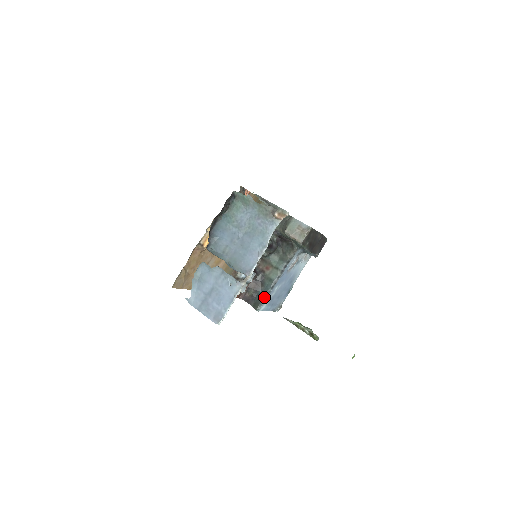
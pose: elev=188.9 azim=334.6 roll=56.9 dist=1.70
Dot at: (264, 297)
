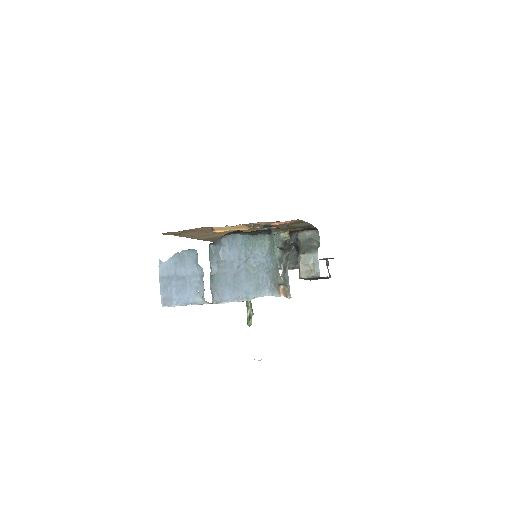
Dot at: occluded
